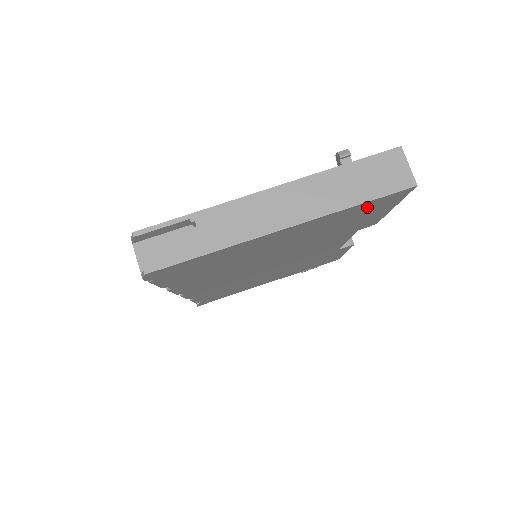
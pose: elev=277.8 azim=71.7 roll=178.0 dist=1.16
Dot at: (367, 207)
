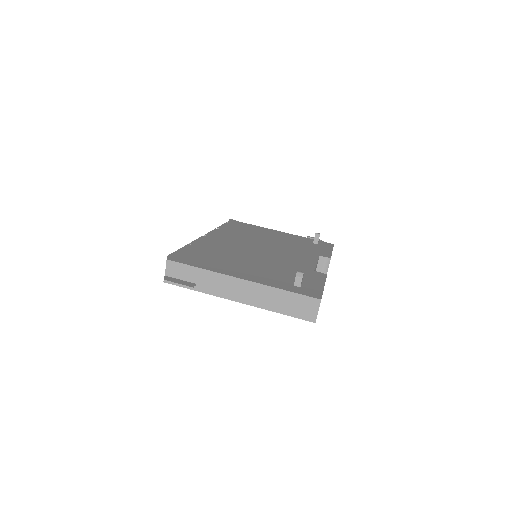
Dot at: occluded
